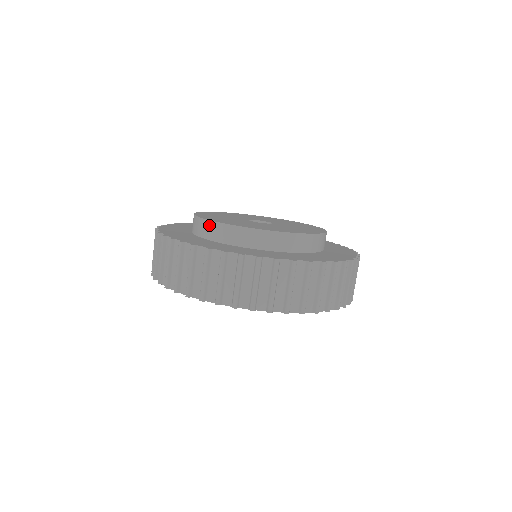
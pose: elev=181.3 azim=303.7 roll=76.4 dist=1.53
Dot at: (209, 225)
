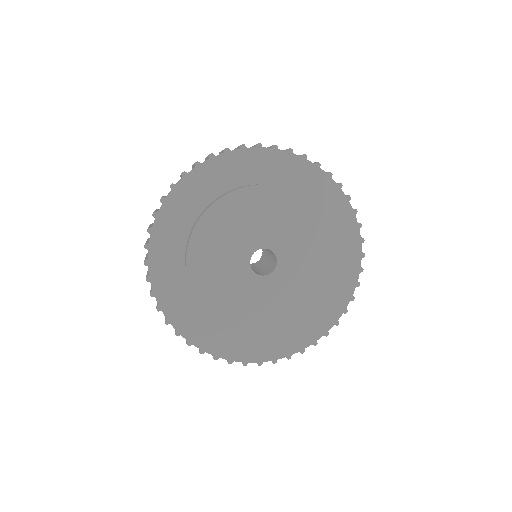
Dot at: (192, 292)
